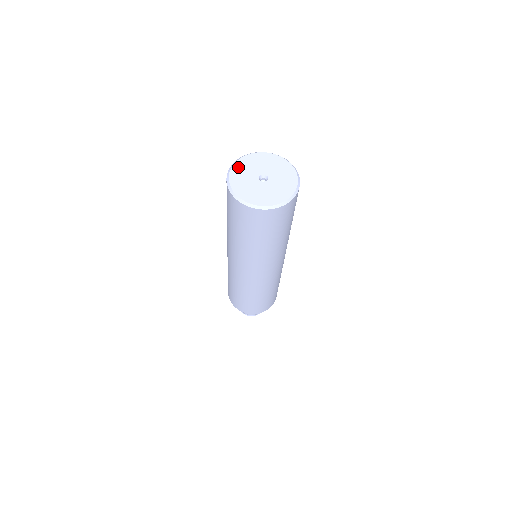
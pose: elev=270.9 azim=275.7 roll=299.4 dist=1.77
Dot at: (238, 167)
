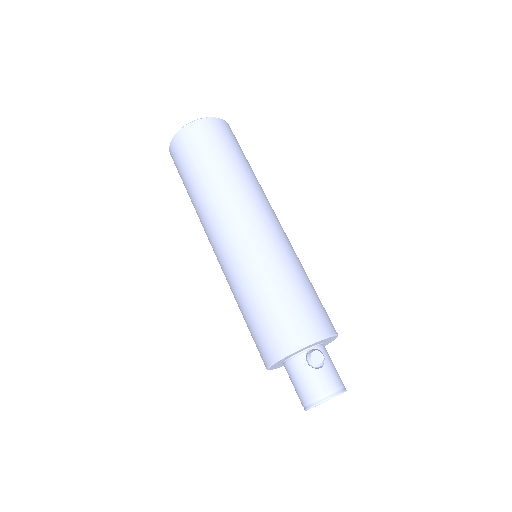
Dot at: occluded
